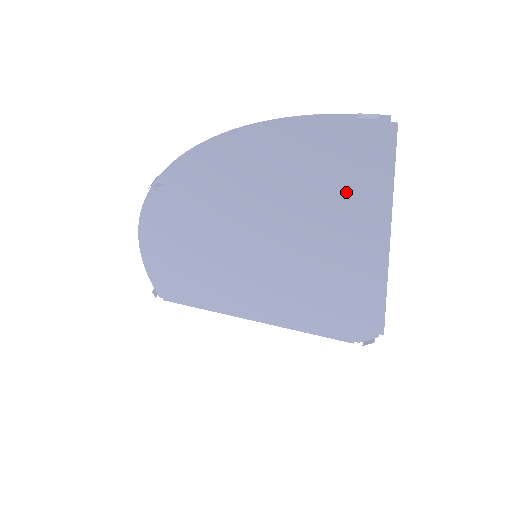
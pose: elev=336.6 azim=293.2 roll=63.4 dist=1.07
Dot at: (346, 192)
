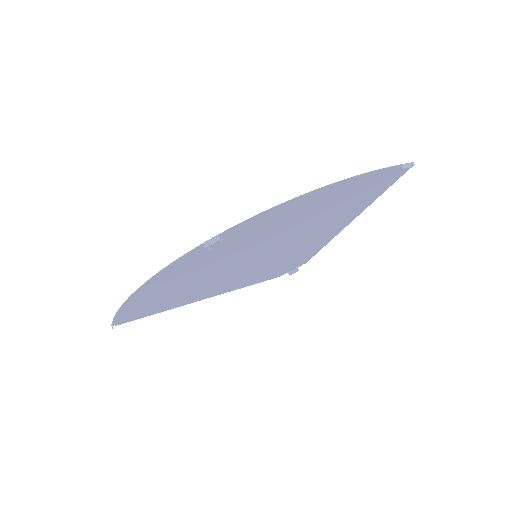
Dot at: (357, 201)
